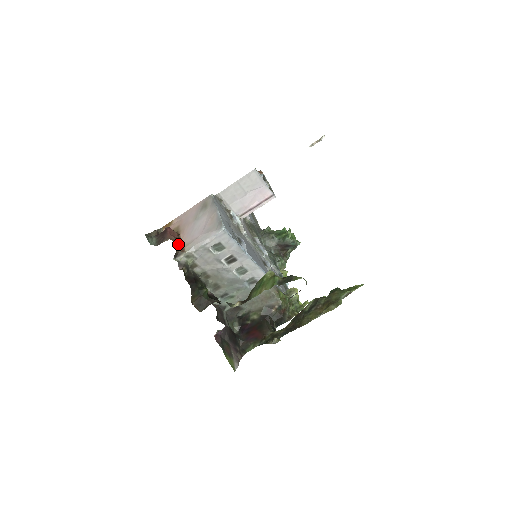
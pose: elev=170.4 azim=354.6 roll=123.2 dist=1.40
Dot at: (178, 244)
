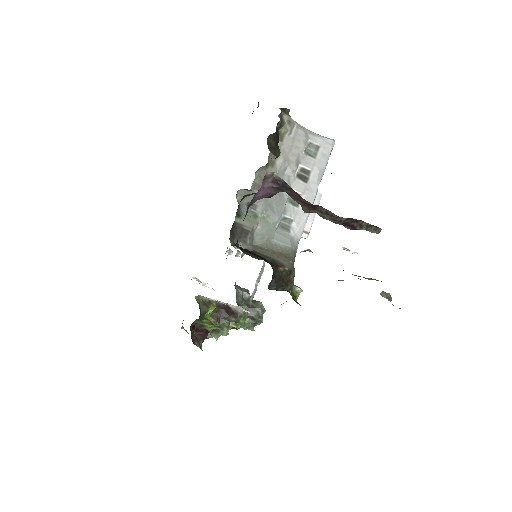
Dot at: (289, 110)
